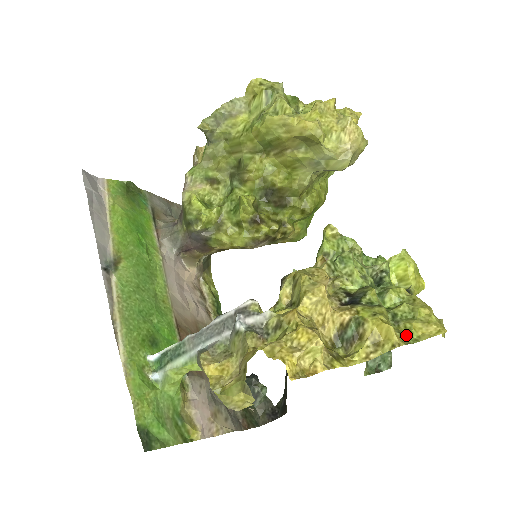
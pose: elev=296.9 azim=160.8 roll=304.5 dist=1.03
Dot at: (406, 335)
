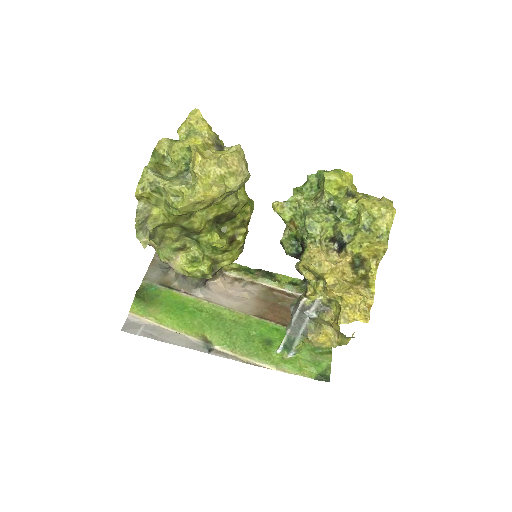
Dot at: (381, 235)
